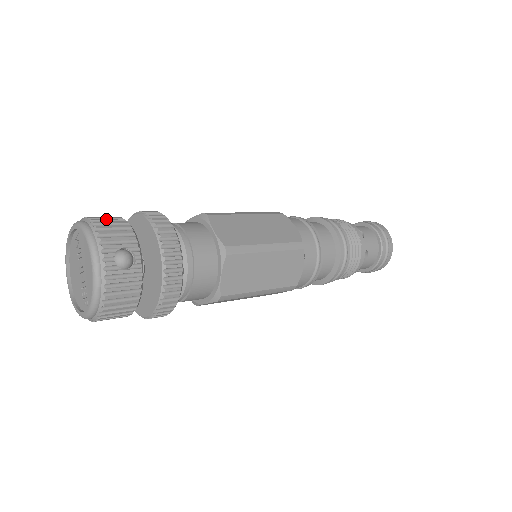
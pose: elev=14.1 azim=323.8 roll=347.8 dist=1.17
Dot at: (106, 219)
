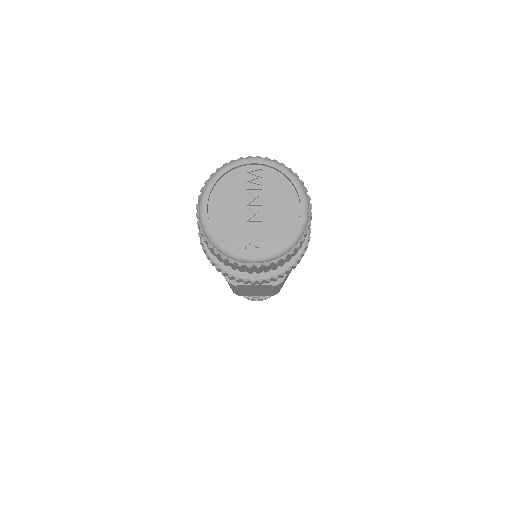
Dot at: occluded
